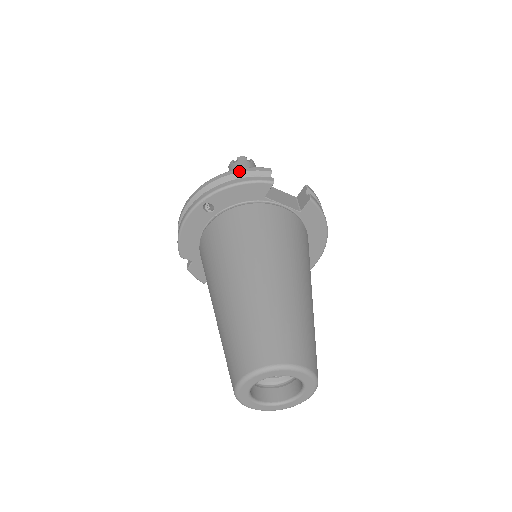
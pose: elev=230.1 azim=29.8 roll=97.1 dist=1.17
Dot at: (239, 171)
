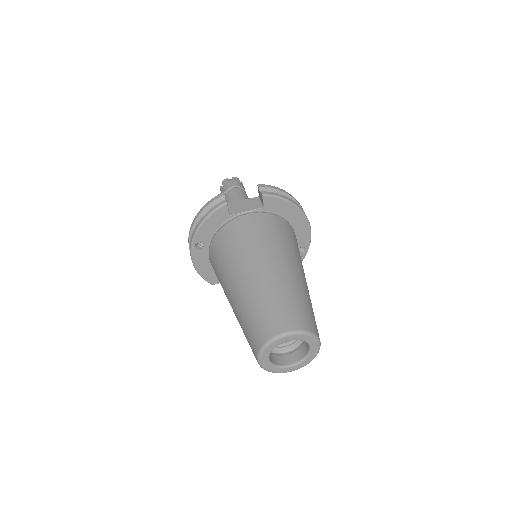
Dot at: (203, 209)
